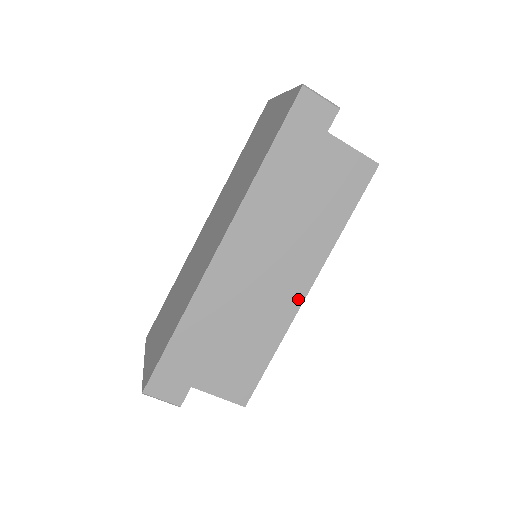
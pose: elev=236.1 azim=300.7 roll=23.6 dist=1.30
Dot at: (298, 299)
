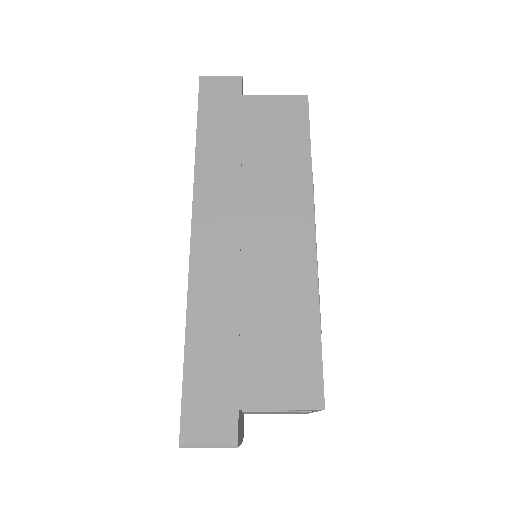
Dot at: (308, 247)
